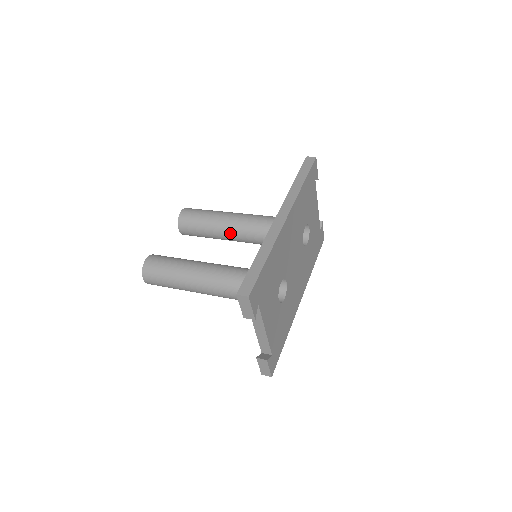
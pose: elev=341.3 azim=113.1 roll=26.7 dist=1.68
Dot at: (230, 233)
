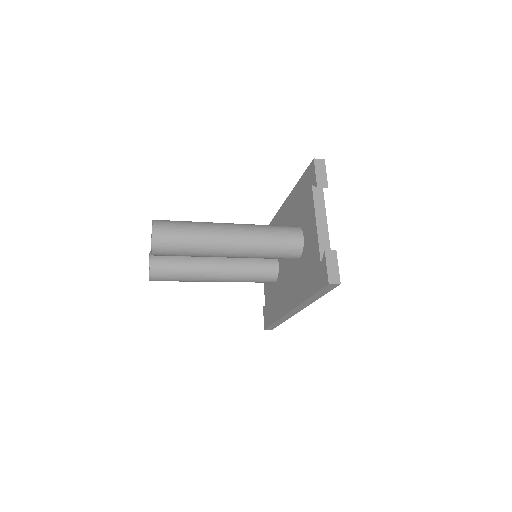
Dot at: (214, 259)
